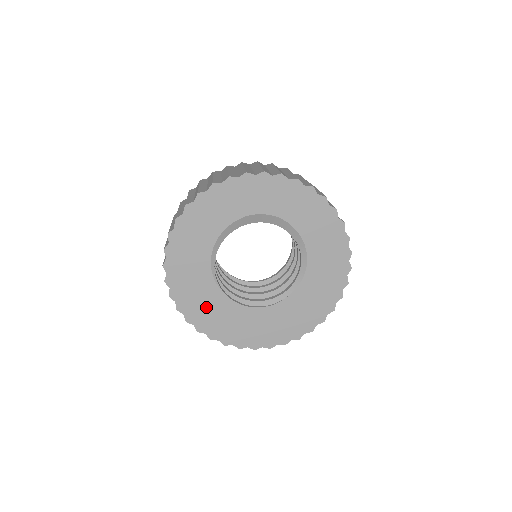
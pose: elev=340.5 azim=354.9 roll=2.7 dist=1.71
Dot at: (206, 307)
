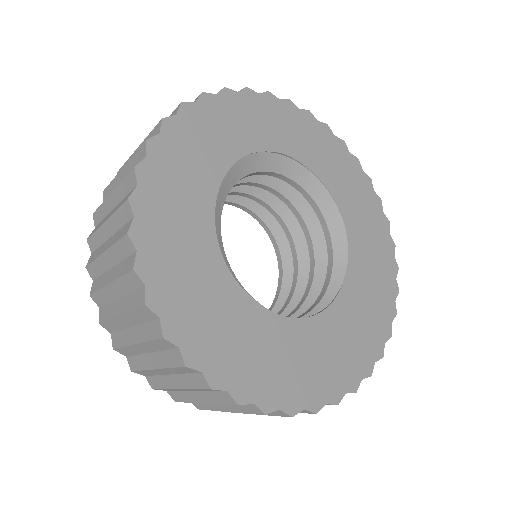
Dot at: (237, 341)
